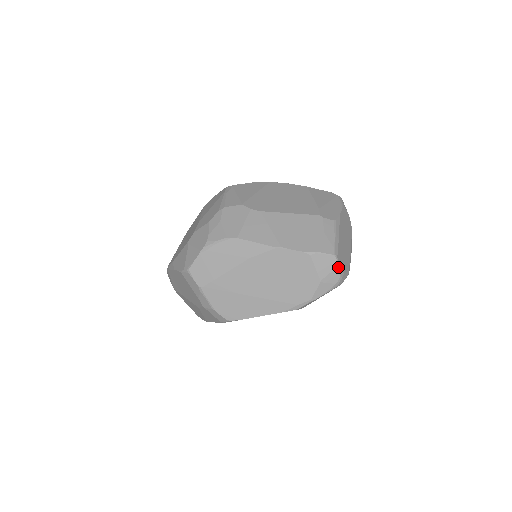
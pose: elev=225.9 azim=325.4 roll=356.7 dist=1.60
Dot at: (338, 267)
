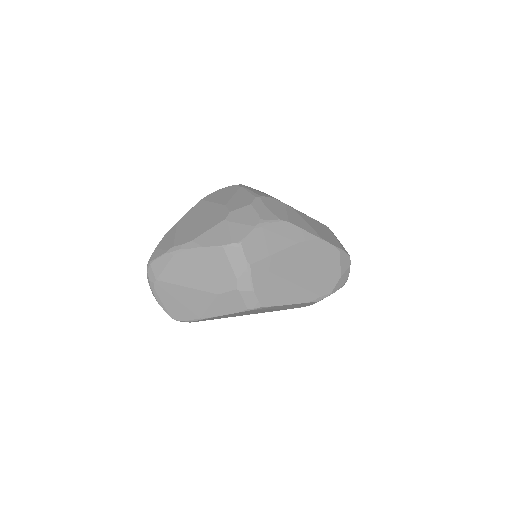
Dot at: occluded
